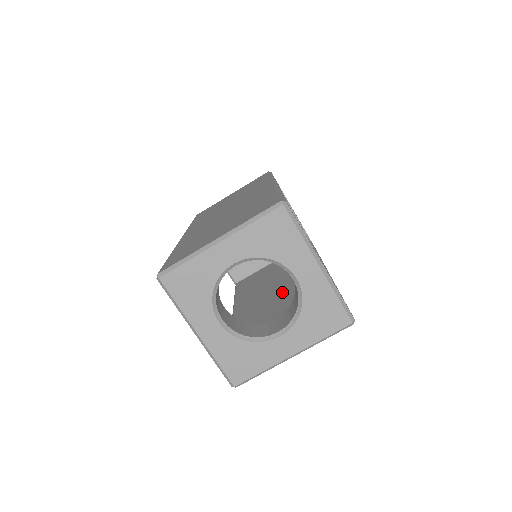
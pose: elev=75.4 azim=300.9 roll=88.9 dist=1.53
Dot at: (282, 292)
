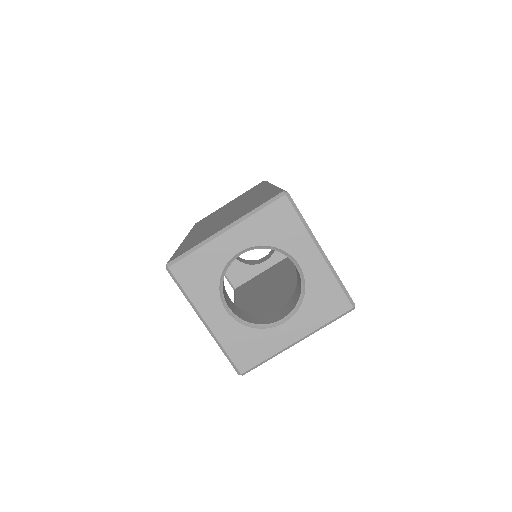
Dot at: (282, 290)
